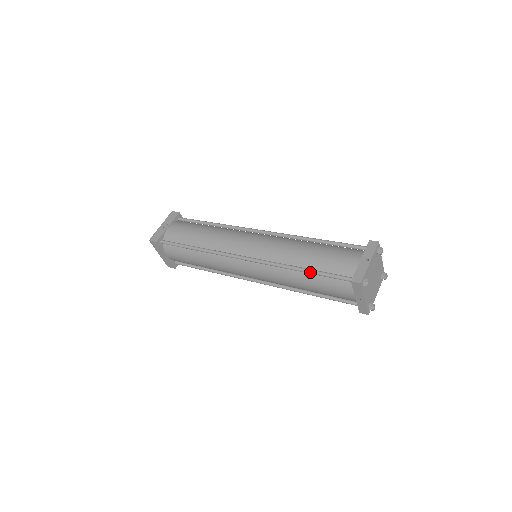
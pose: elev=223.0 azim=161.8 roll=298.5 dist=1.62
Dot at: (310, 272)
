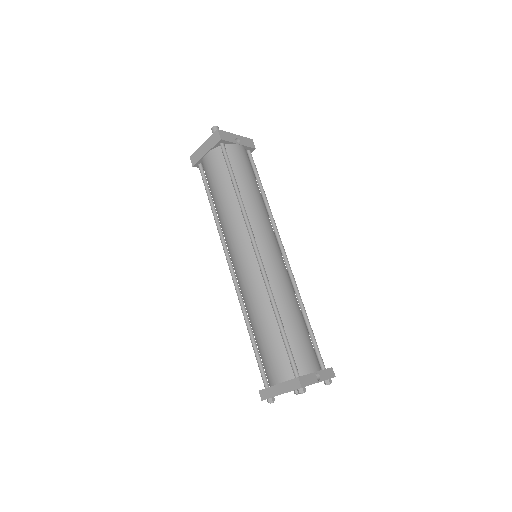
Dot at: (282, 329)
